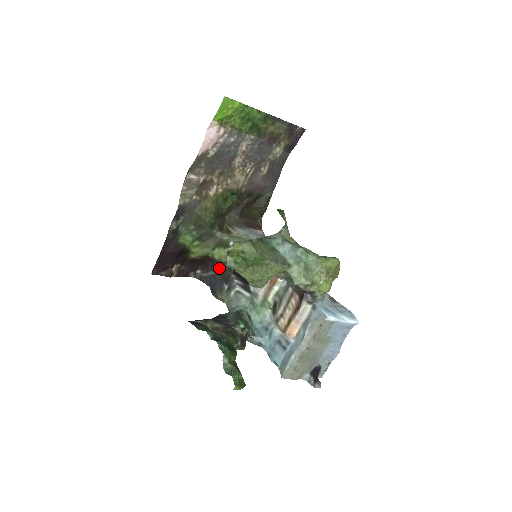
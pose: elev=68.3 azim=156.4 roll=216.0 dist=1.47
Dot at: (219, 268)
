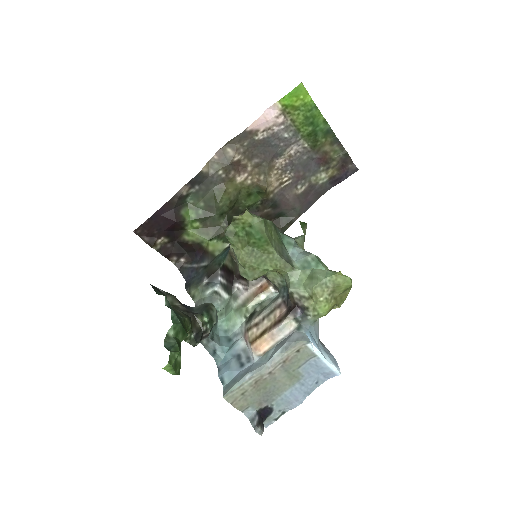
Dot at: (207, 261)
